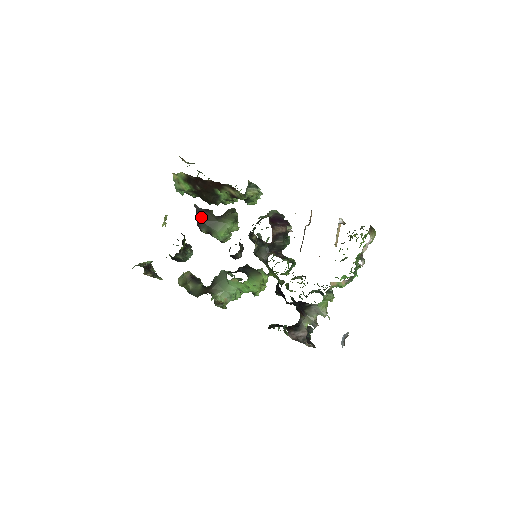
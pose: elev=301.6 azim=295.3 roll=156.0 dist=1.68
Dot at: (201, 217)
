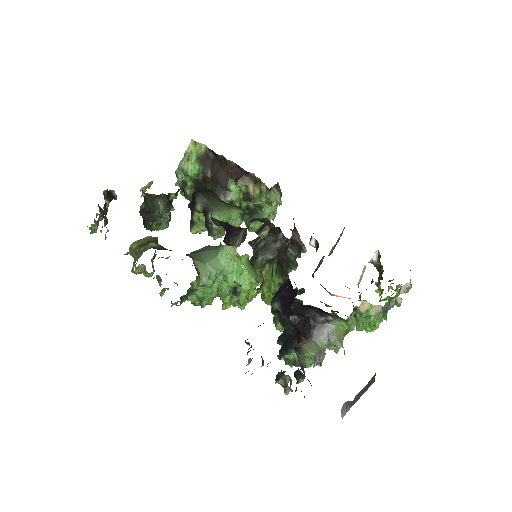
Dot at: (204, 191)
